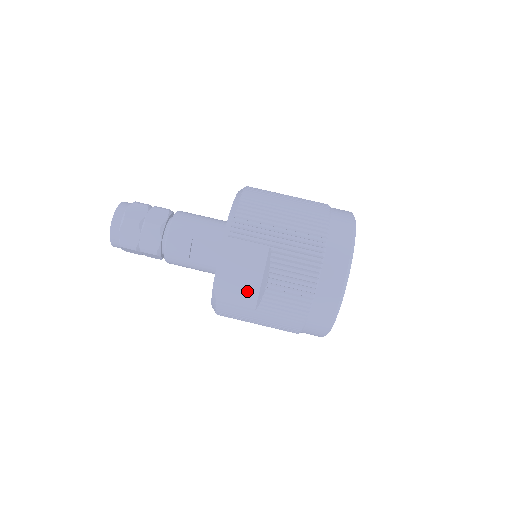
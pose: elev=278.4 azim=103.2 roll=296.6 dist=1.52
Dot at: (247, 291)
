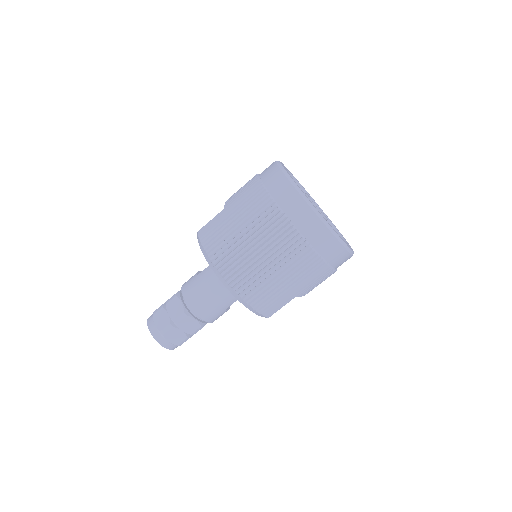
Dot at: occluded
